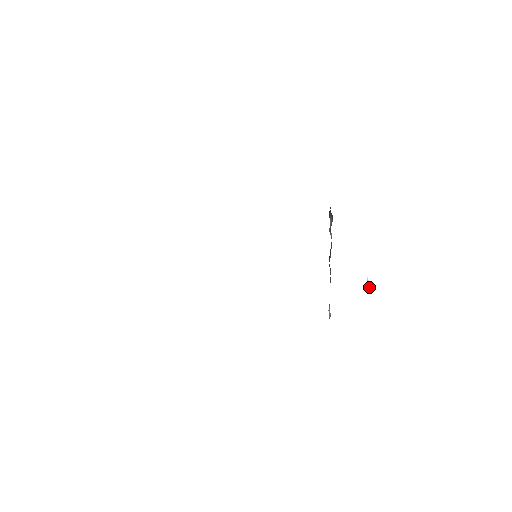
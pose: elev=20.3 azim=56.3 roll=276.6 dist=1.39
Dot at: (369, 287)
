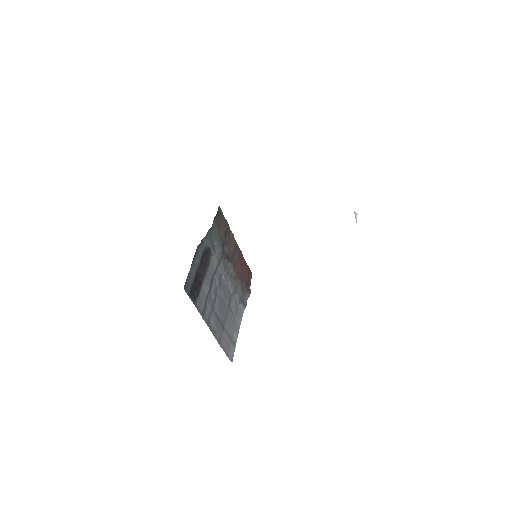
Dot at: occluded
